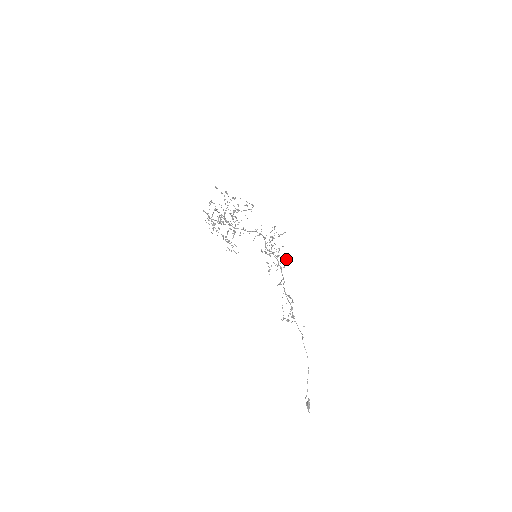
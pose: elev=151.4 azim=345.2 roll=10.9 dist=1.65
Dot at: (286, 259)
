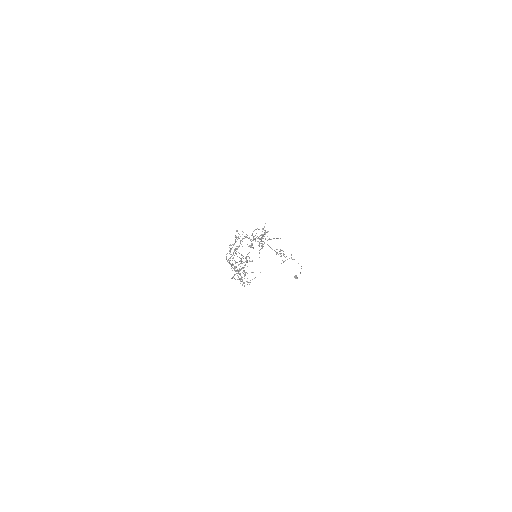
Dot at: (265, 233)
